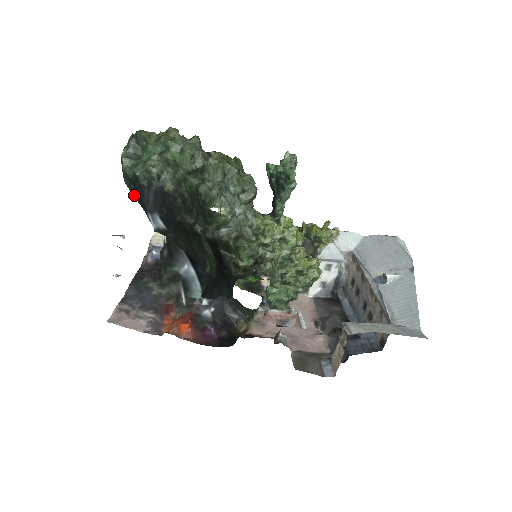
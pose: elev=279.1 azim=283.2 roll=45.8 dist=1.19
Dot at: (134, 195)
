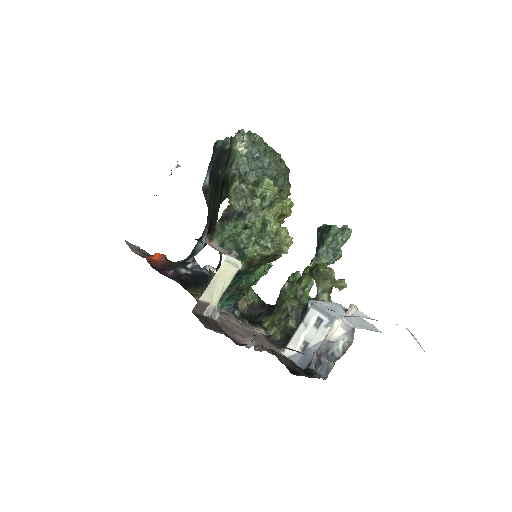
Dot at: occluded
